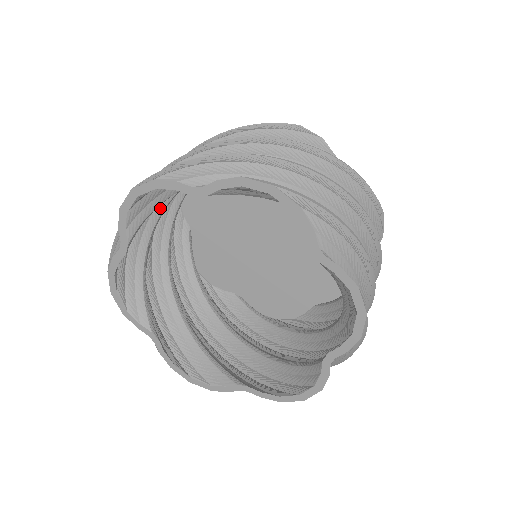
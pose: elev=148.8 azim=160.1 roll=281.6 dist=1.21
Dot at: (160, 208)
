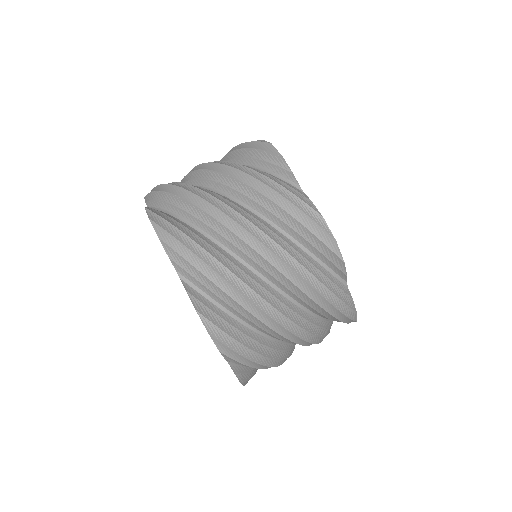
Dot at: occluded
